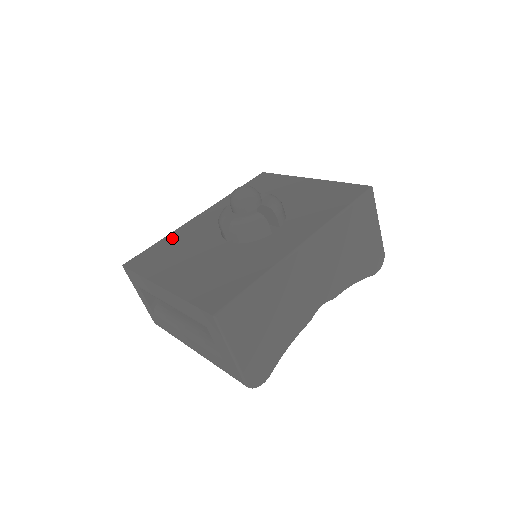
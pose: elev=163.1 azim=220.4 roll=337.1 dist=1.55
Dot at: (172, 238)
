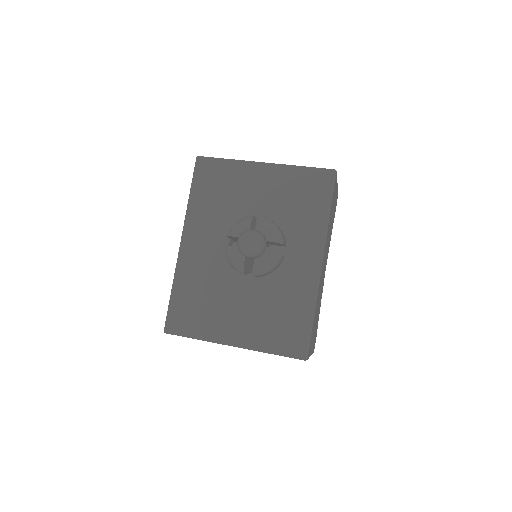
Dot at: (184, 285)
